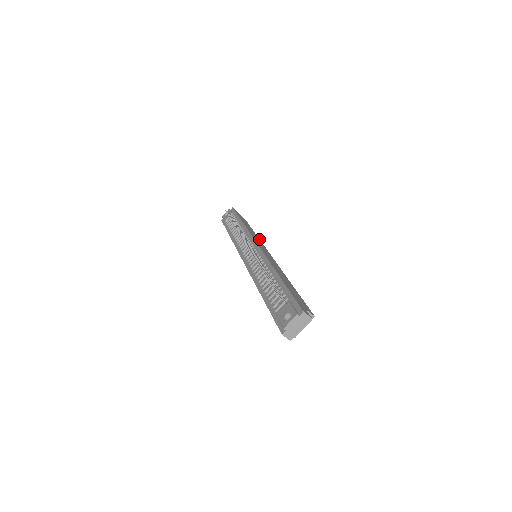
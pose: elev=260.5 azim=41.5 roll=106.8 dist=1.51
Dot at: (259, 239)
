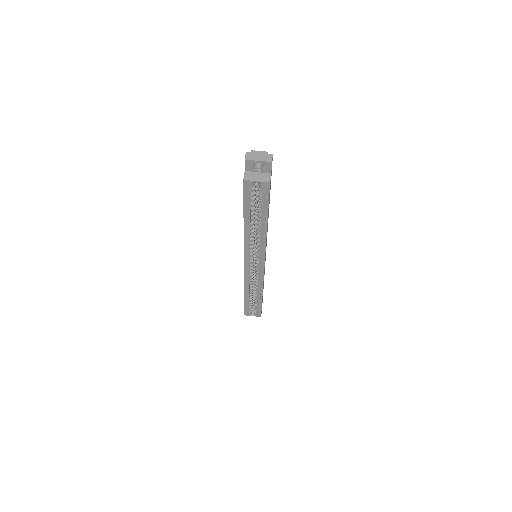
Dot at: occluded
